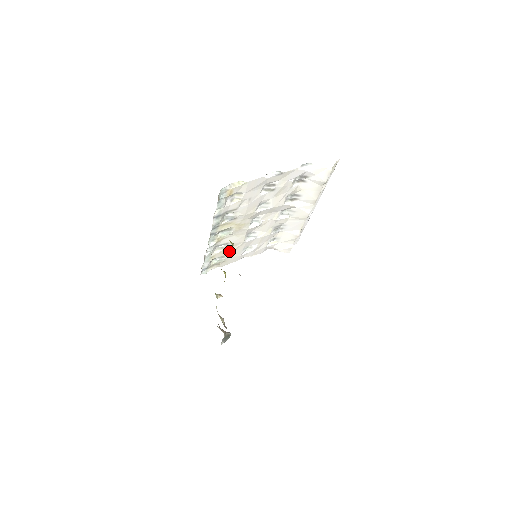
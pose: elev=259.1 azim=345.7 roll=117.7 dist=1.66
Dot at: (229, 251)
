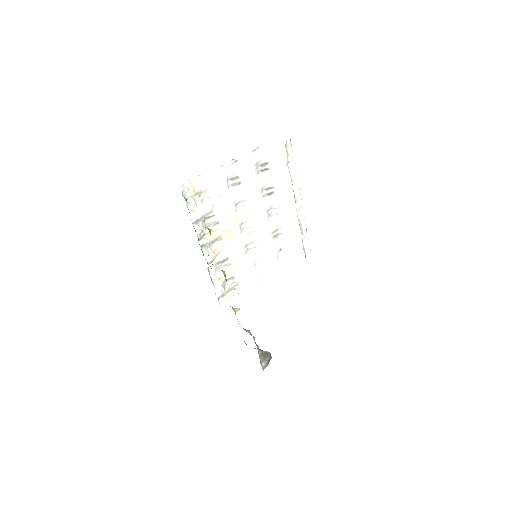
Dot at: (236, 269)
